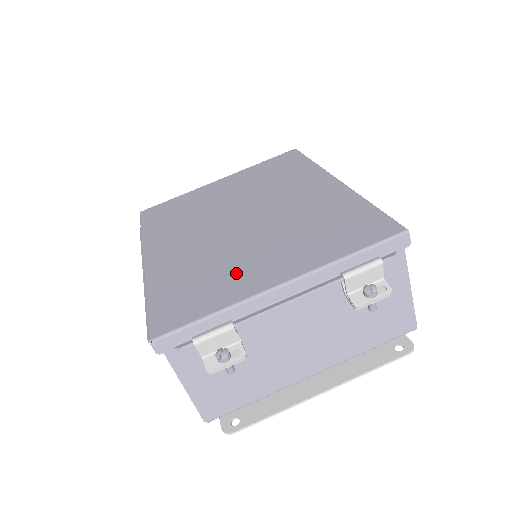
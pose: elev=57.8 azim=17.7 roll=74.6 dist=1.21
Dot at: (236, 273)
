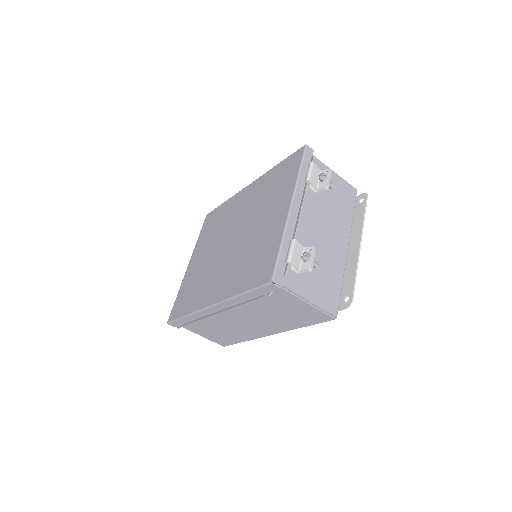
Dot at: (265, 235)
